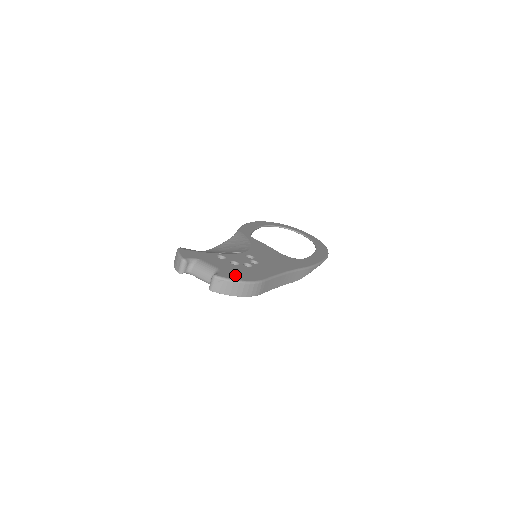
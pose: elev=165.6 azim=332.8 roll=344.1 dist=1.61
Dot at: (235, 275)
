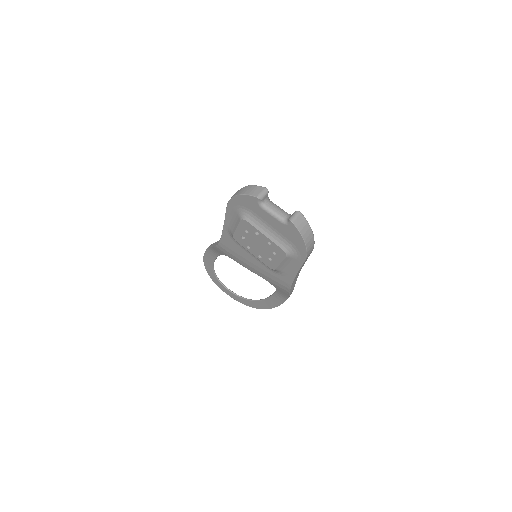
Dot at: occluded
